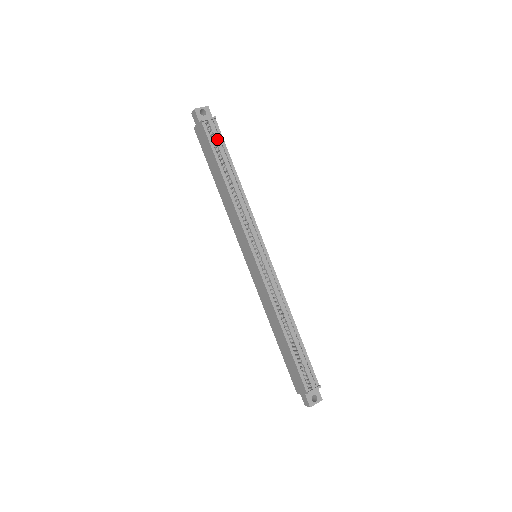
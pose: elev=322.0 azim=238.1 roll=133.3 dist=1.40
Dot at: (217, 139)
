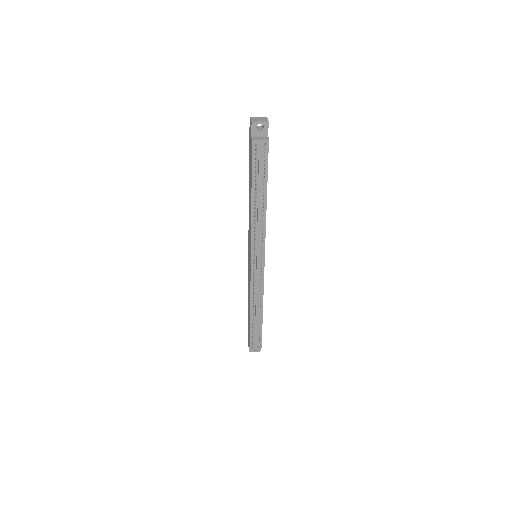
Dot at: (260, 163)
